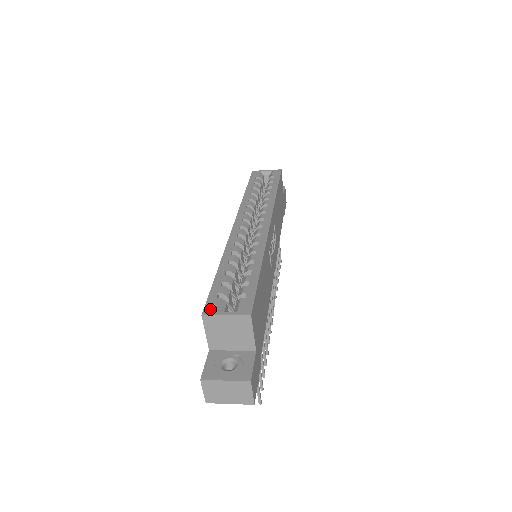
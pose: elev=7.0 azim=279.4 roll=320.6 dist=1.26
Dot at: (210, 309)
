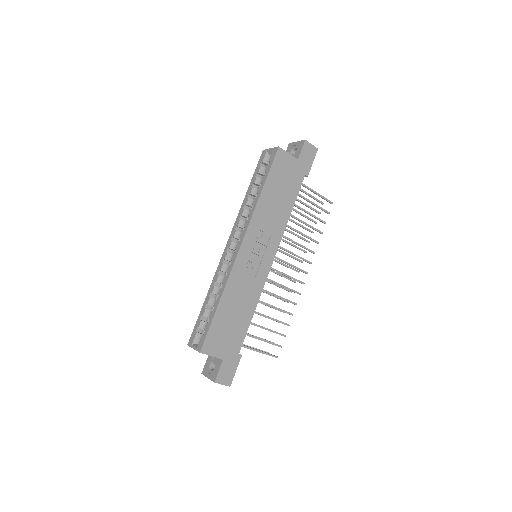
Dot at: (191, 341)
